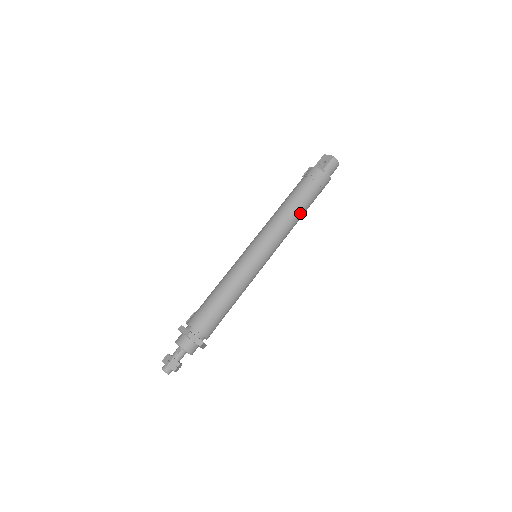
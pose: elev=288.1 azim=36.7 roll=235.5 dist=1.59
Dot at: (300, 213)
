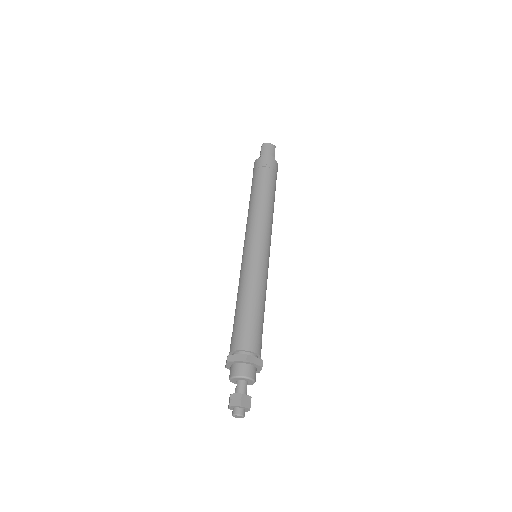
Dot at: (264, 195)
